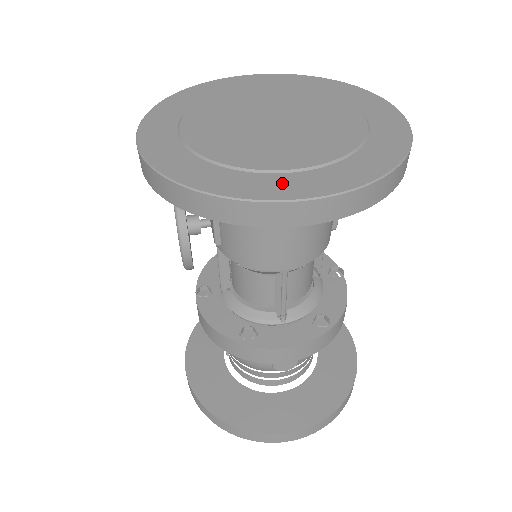
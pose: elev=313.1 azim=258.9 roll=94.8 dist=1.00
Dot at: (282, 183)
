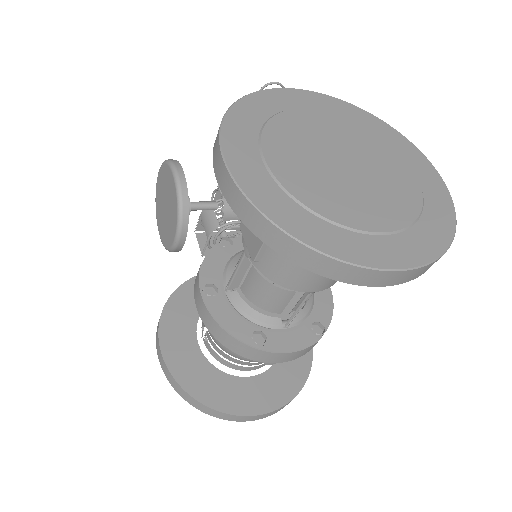
Dot at: (377, 248)
